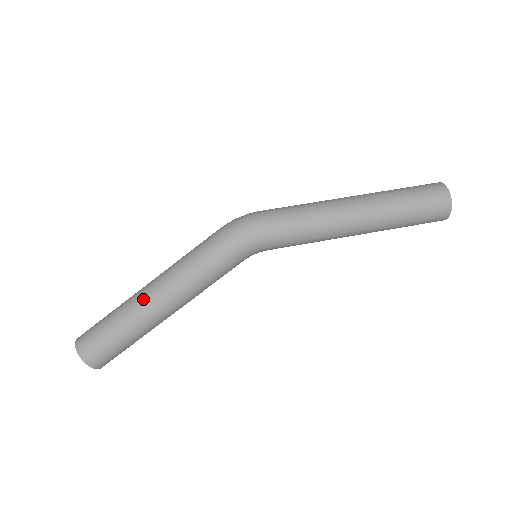
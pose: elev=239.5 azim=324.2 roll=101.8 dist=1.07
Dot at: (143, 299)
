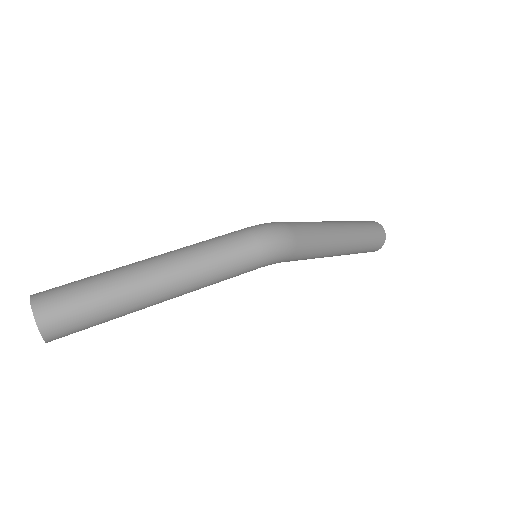
Dot at: (151, 290)
